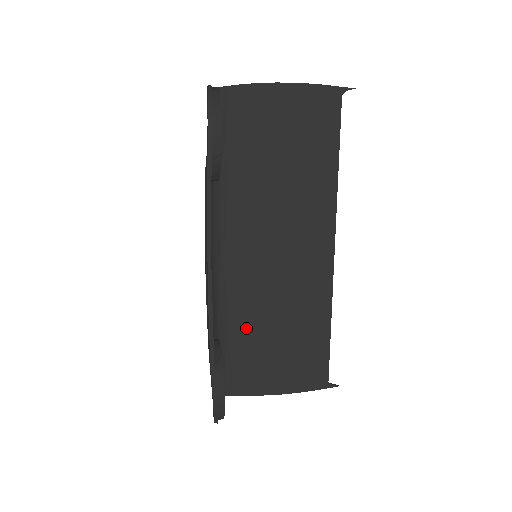
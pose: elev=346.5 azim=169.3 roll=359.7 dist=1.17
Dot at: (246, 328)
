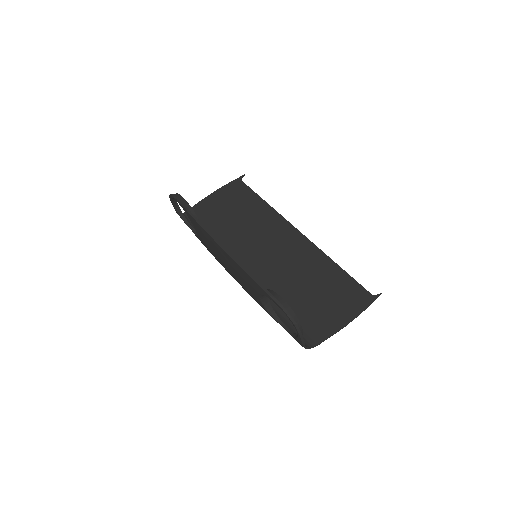
Dot at: (288, 300)
